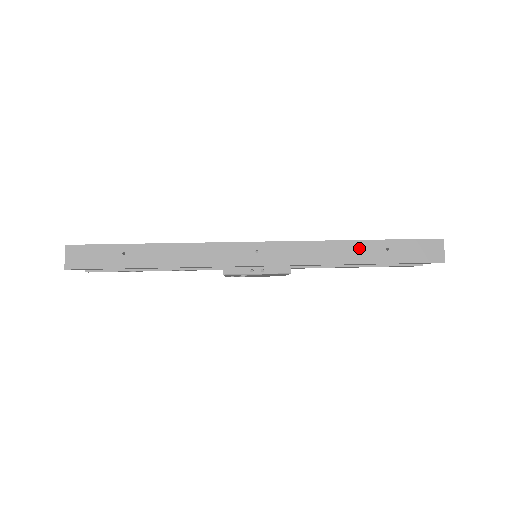
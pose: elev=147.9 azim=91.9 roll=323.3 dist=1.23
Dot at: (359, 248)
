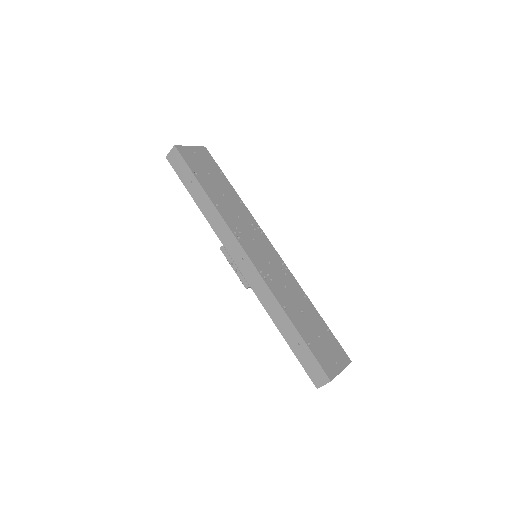
Dot at: (287, 324)
